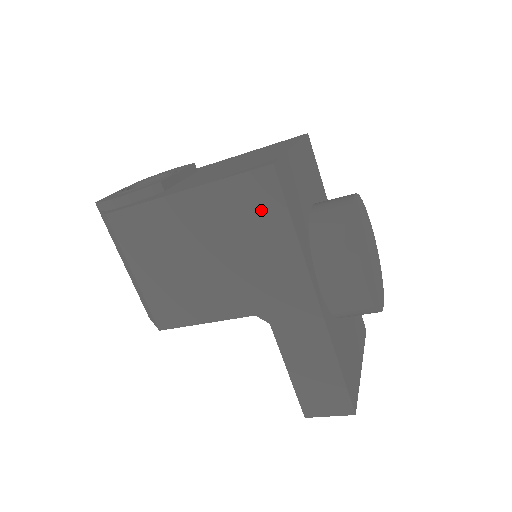
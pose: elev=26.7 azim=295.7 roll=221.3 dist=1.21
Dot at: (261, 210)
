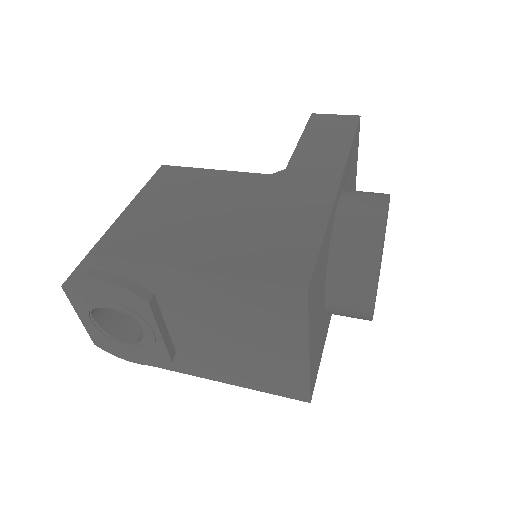
Dot at: occluded
